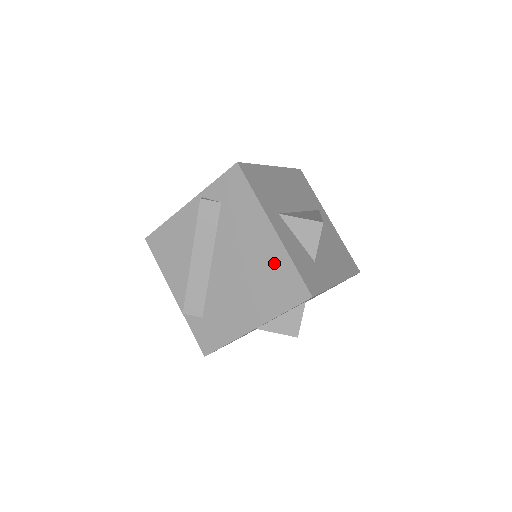
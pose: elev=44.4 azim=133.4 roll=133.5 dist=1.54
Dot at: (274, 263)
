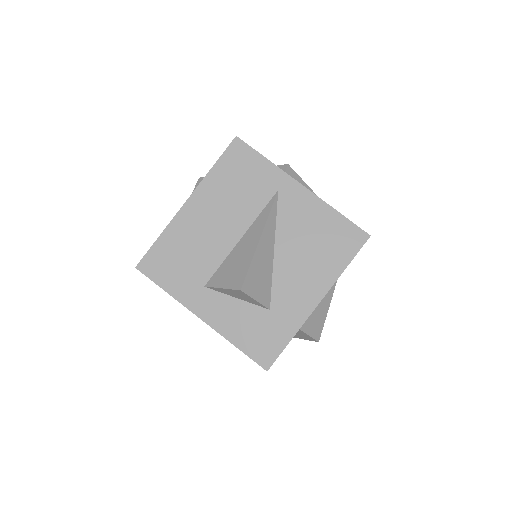
Dot at: occluded
